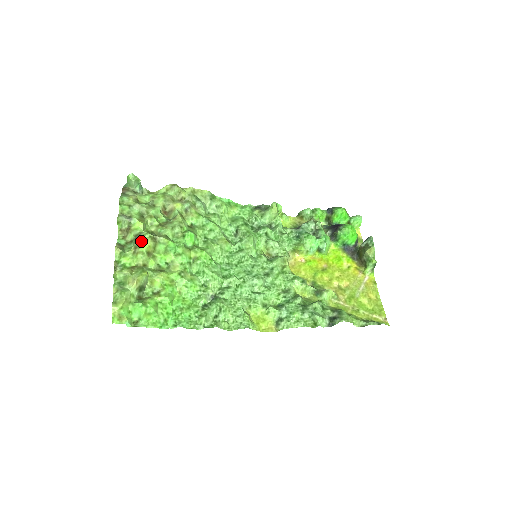
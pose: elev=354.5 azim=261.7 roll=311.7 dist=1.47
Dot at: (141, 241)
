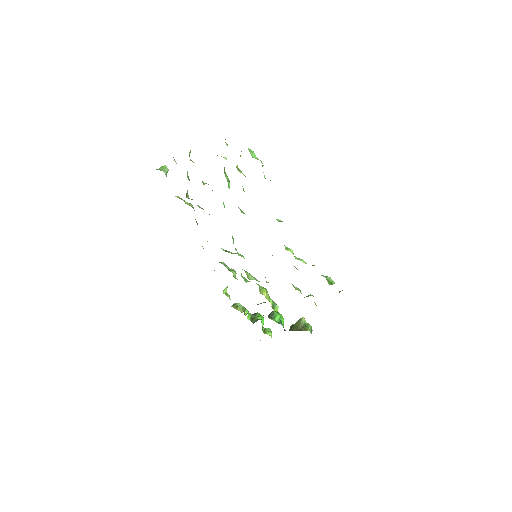
Dot at: occluded
